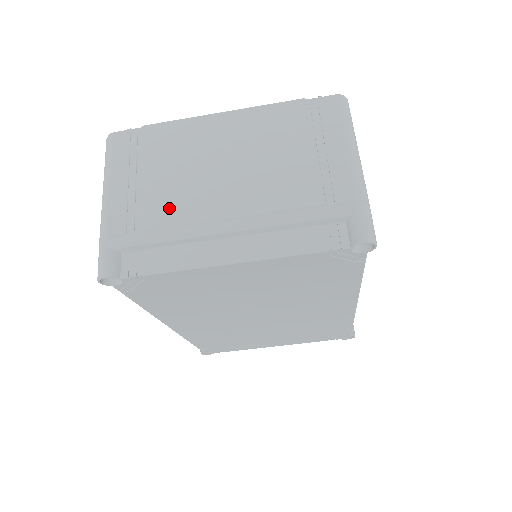
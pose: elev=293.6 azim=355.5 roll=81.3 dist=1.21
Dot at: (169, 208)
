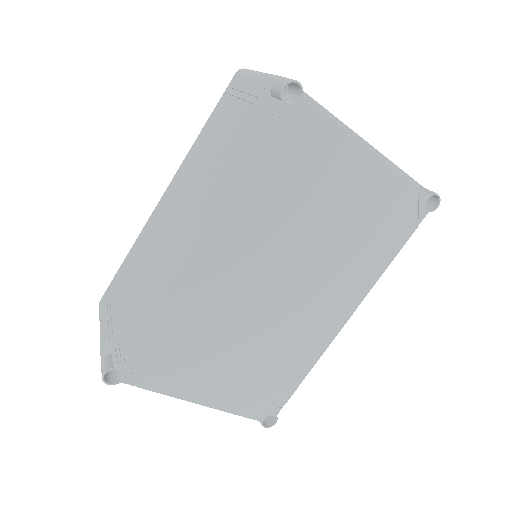
Dot at: occluded
